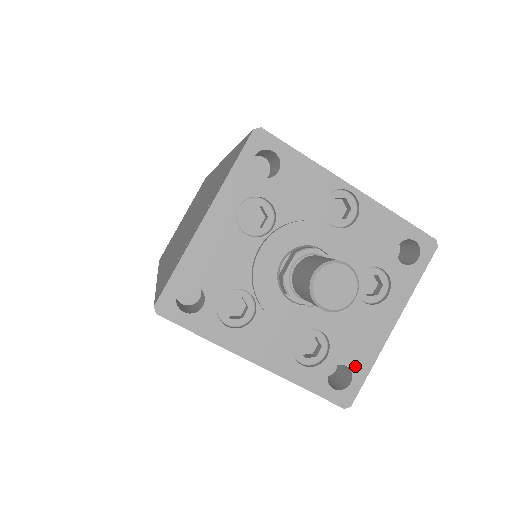
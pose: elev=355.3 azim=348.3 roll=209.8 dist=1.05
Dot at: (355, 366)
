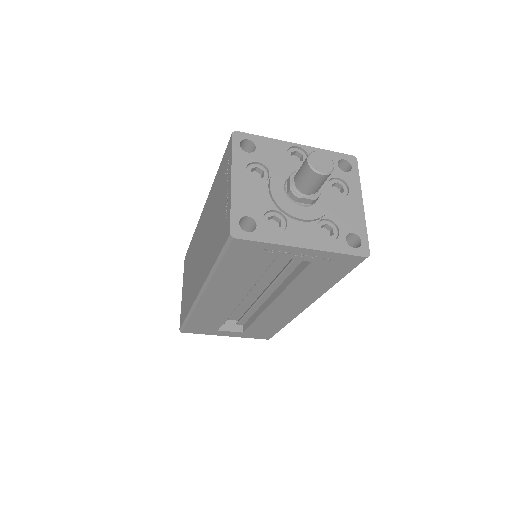
Dot at: (357, 232)
